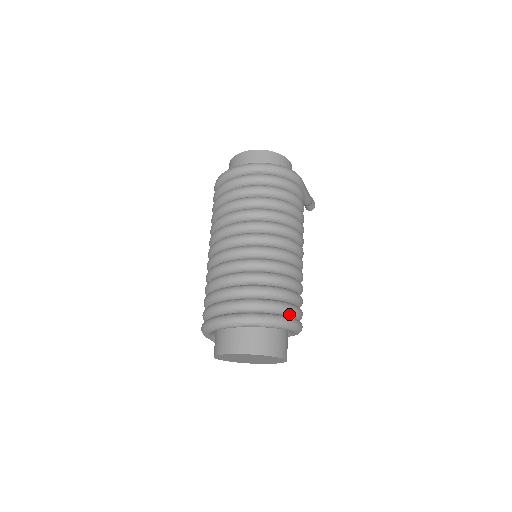
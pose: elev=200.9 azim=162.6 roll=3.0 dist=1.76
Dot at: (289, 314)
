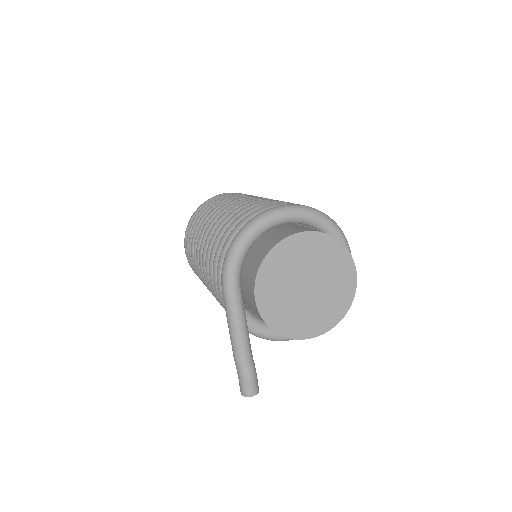
Dot at: occluded
